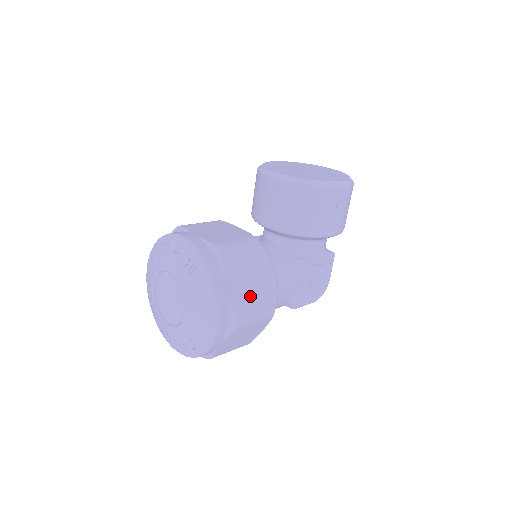
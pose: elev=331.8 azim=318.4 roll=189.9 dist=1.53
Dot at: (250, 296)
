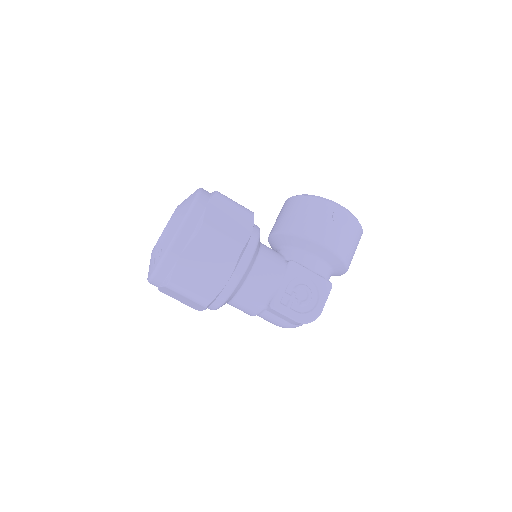
Dot at: (223, 225)
